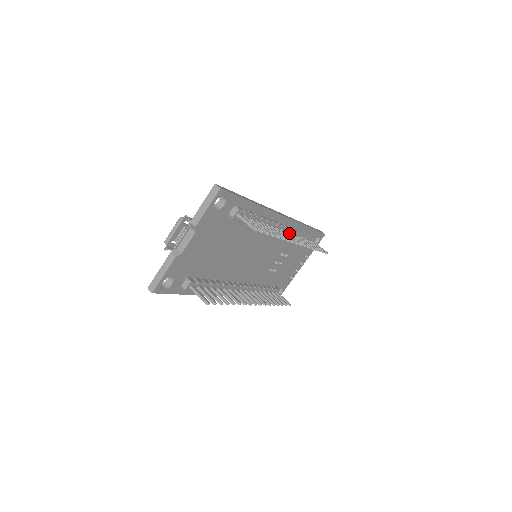
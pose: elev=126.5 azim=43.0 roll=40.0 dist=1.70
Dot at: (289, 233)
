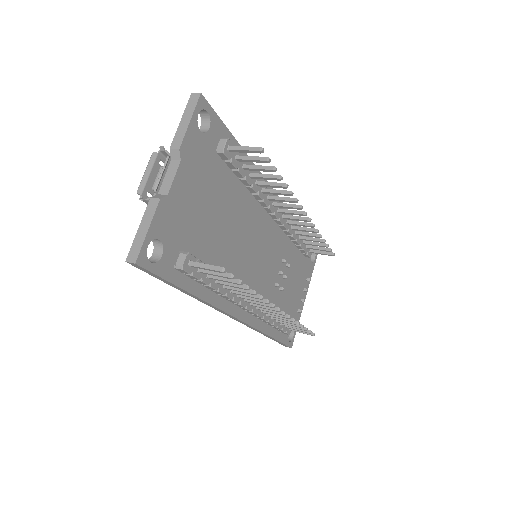
Dot at: (288, 215)
